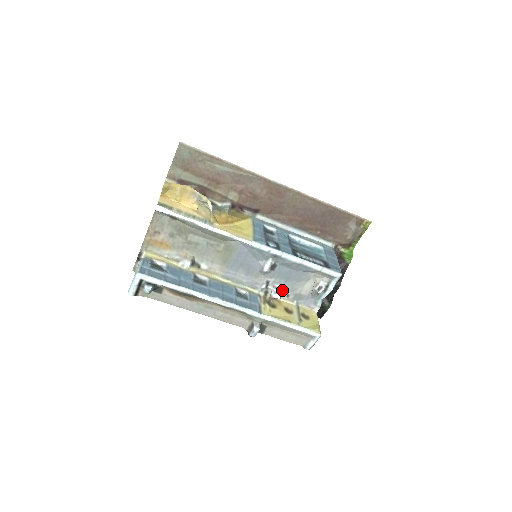
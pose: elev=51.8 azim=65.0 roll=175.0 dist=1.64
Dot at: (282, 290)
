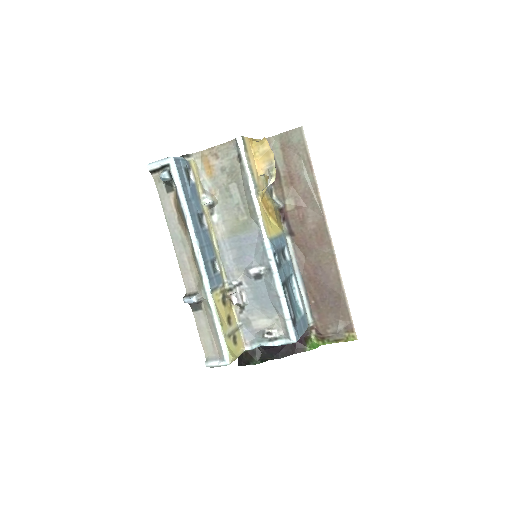
Dot at: (243, 302)
